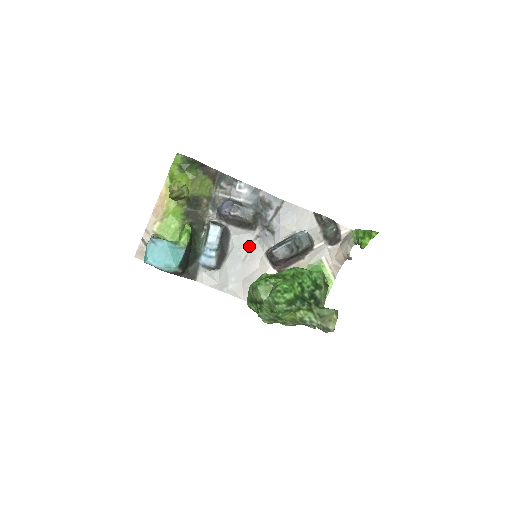
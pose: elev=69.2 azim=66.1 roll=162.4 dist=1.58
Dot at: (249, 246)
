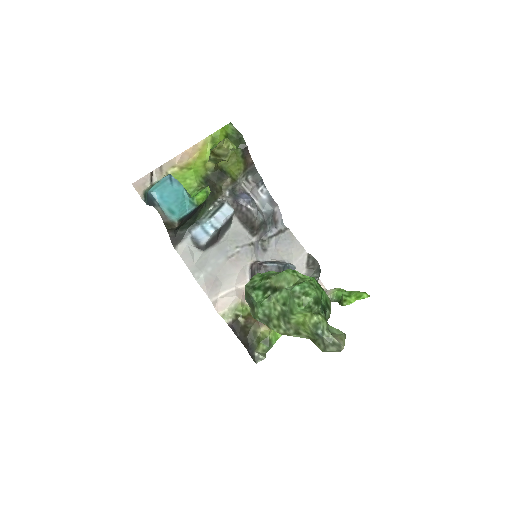
Dot at: (241, 247)
